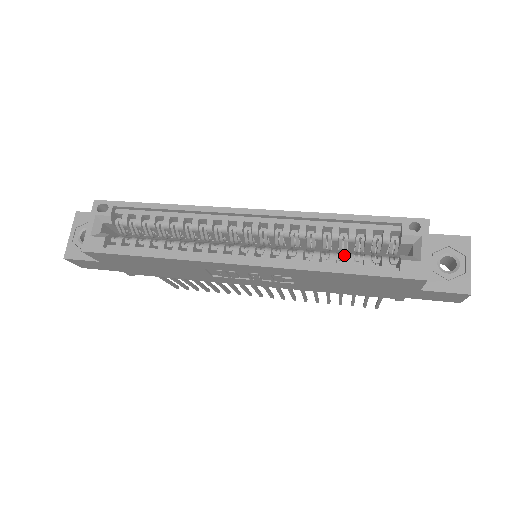
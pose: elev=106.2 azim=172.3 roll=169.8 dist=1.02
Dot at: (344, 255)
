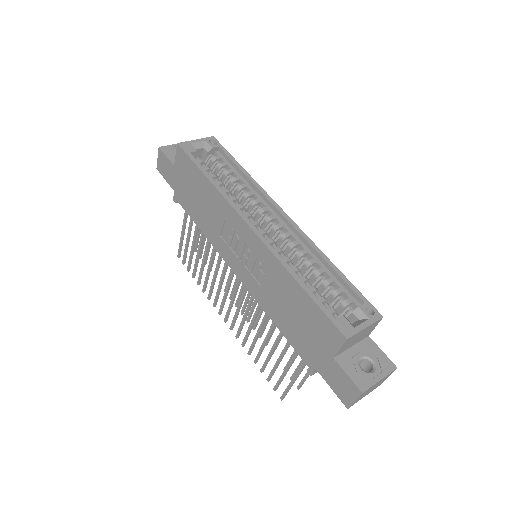
Dot at: occluded
